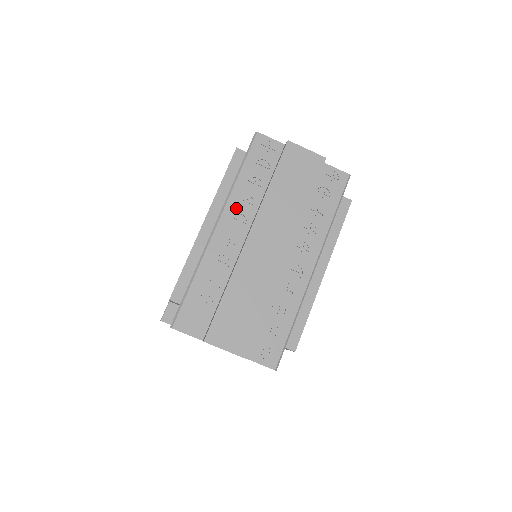
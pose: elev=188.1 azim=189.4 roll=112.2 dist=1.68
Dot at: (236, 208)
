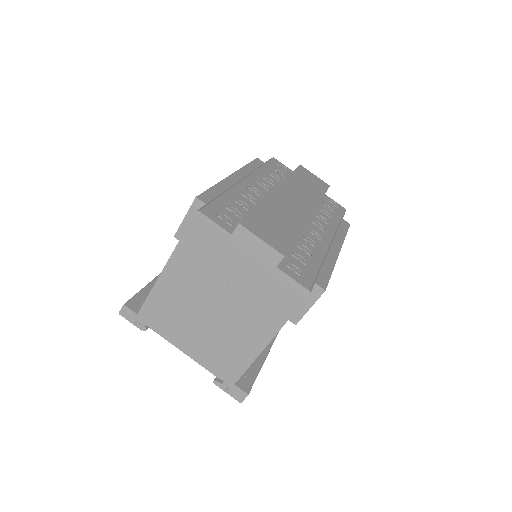
Dot at: (260, 179)
